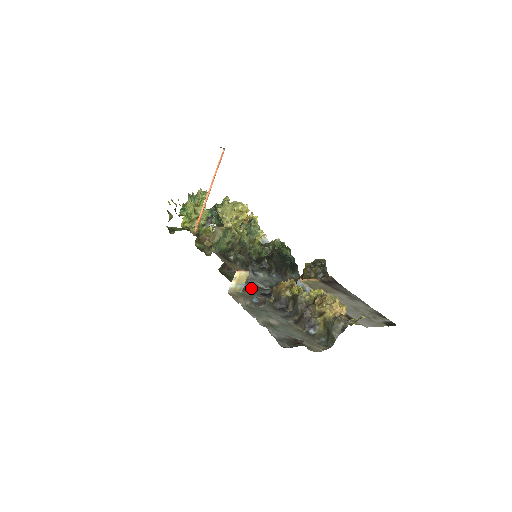
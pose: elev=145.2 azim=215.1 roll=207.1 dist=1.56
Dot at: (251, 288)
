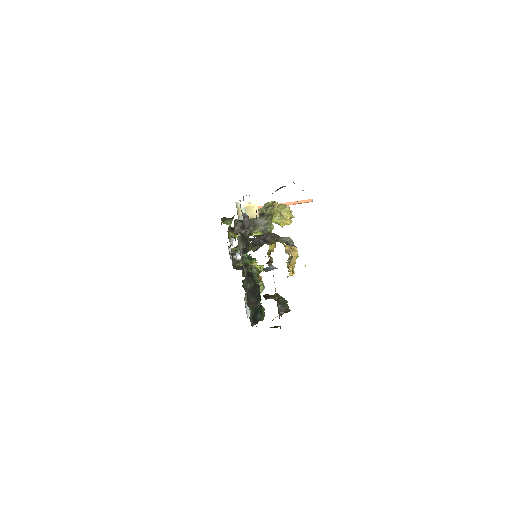
Dot at: occluded
